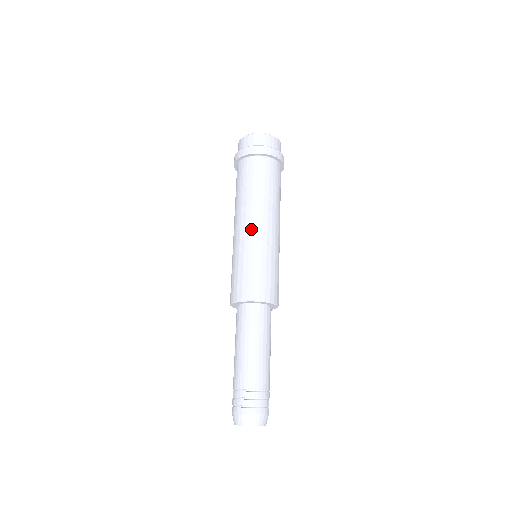
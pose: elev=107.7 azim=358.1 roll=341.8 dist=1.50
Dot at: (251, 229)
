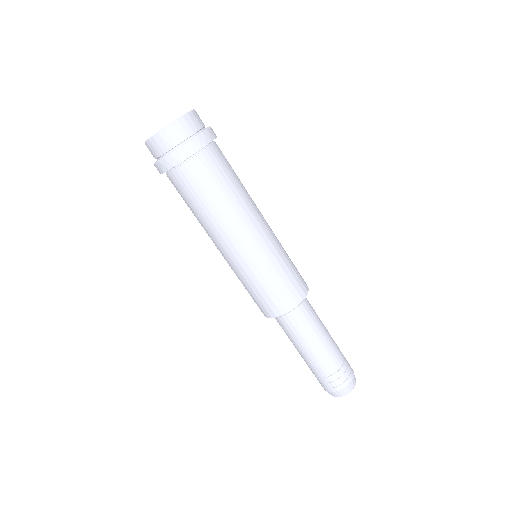
Dot at: (256, 237)
